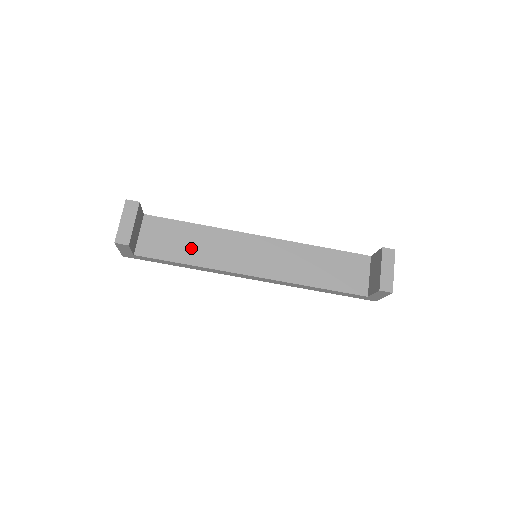
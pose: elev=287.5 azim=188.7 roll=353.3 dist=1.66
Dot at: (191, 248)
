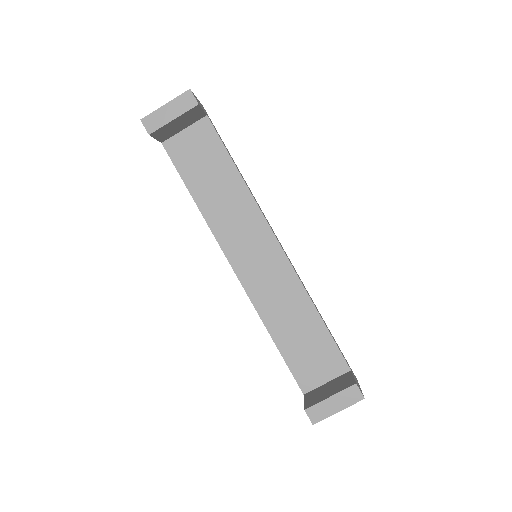
Dot at: (212, 189)
